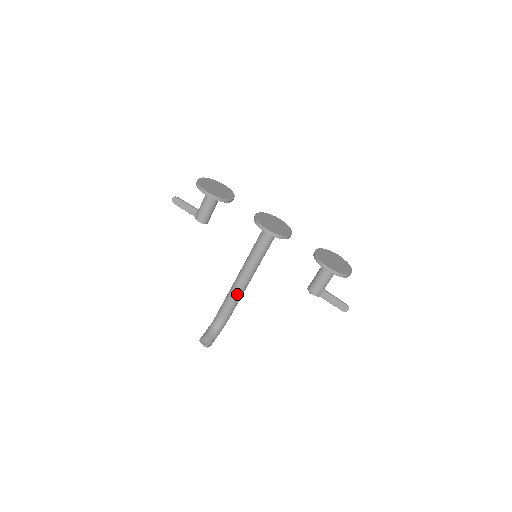
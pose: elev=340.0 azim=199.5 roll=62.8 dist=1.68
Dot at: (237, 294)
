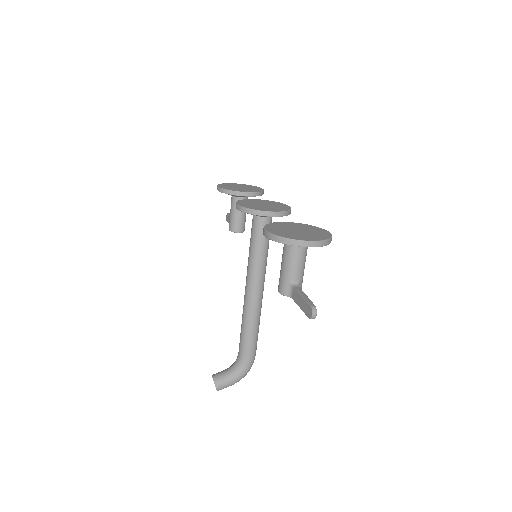
Dot at: (245, 314)
